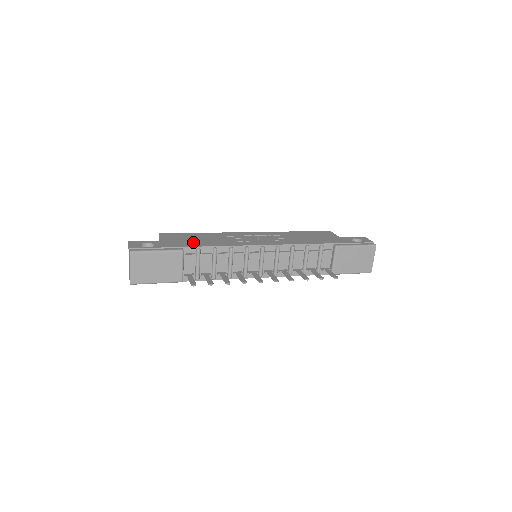
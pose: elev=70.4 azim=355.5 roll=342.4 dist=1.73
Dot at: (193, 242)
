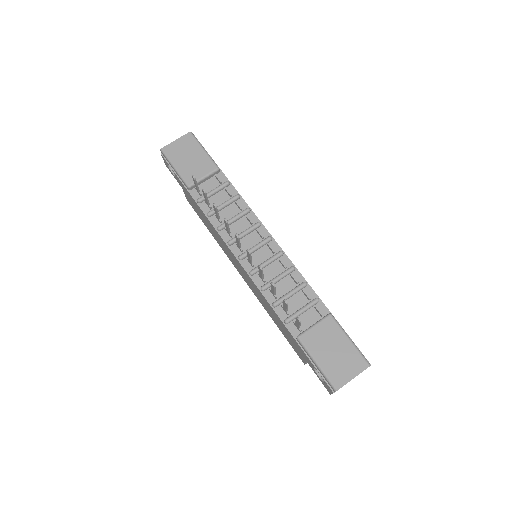
Dot at: occluded
